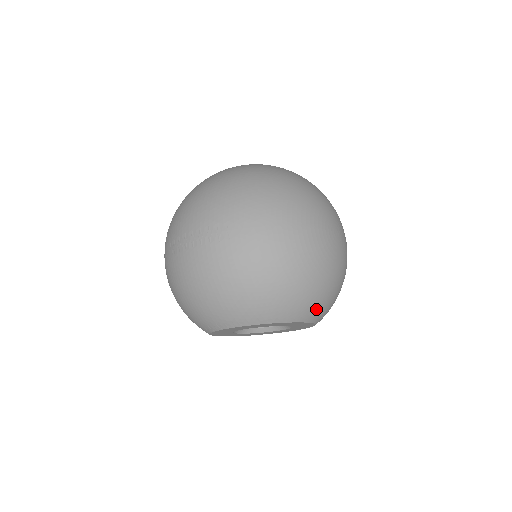
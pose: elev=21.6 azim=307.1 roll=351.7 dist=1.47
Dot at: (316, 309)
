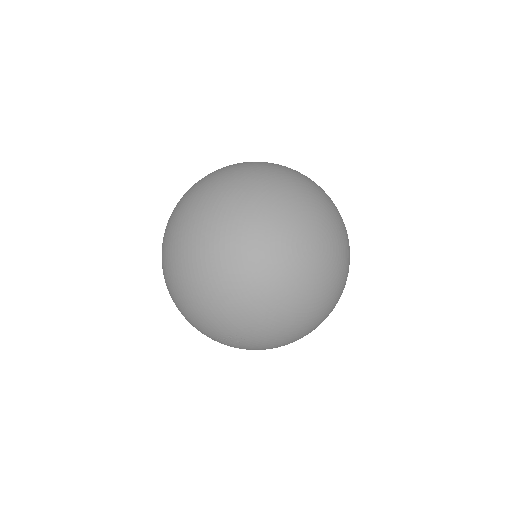
Dot at: (343, 289)
